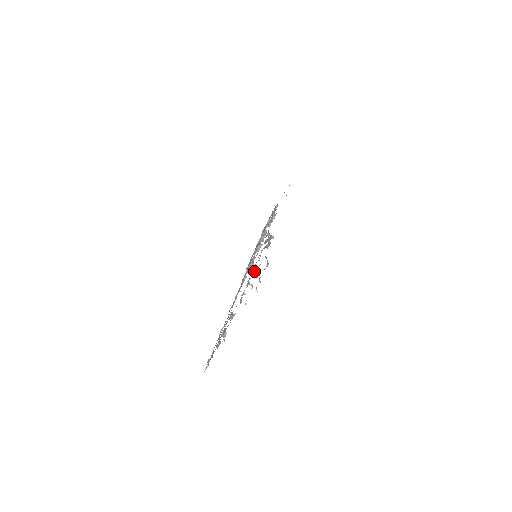
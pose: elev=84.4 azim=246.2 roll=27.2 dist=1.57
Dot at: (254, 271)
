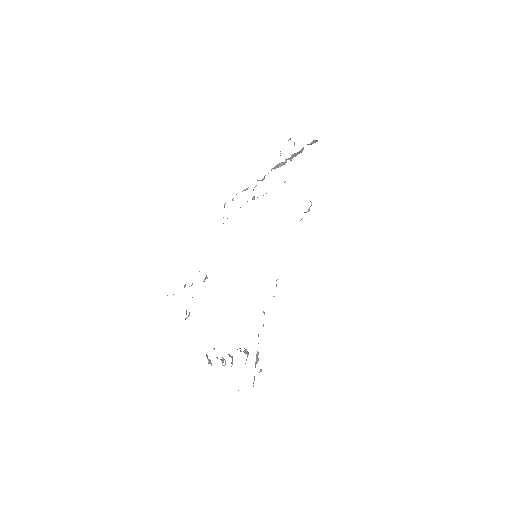
Dot at: occluded
